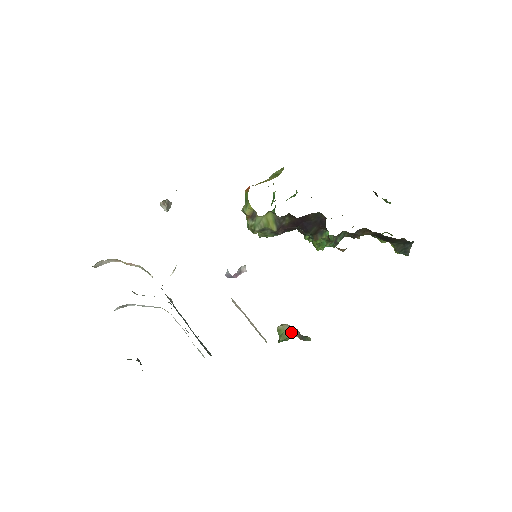
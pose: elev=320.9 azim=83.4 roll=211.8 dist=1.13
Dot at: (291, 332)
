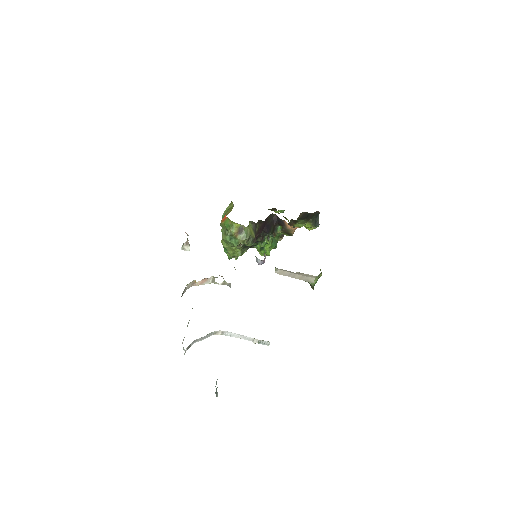
Dot at: occluded
